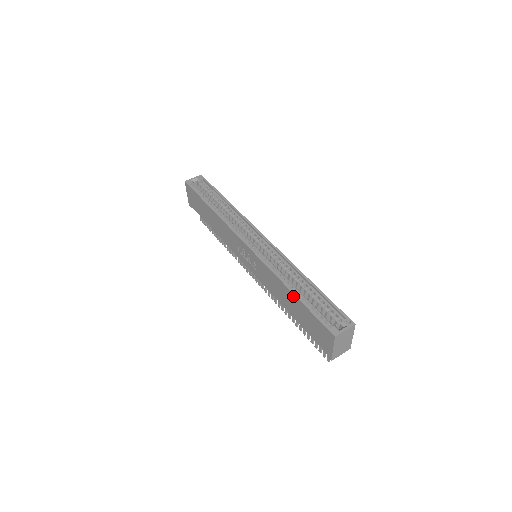
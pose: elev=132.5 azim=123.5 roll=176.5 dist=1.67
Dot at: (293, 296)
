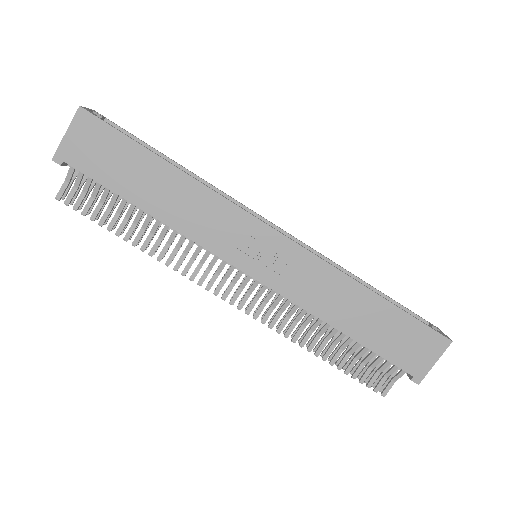
Dot at: (378, 300)
